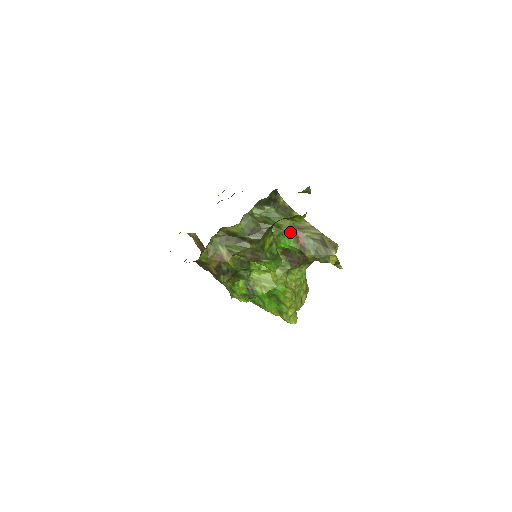
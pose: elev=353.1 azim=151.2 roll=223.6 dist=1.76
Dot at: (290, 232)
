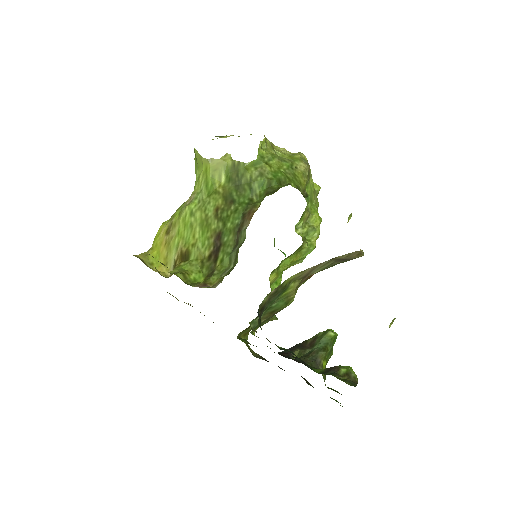
Dot at: (299, 286)
